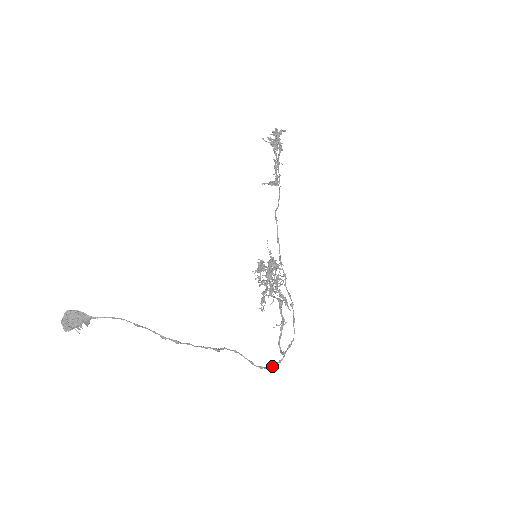
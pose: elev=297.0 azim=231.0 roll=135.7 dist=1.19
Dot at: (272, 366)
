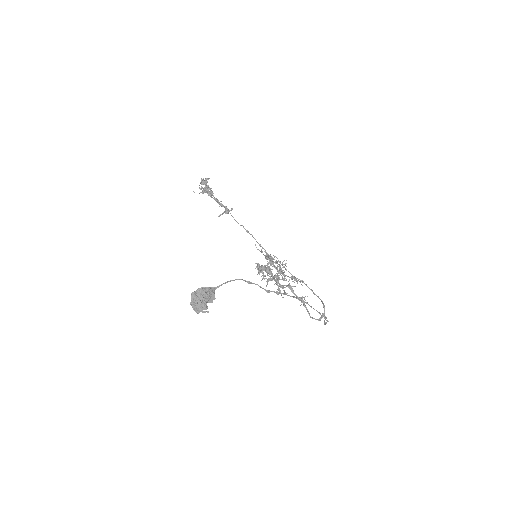
Dot at: (327, 320)
